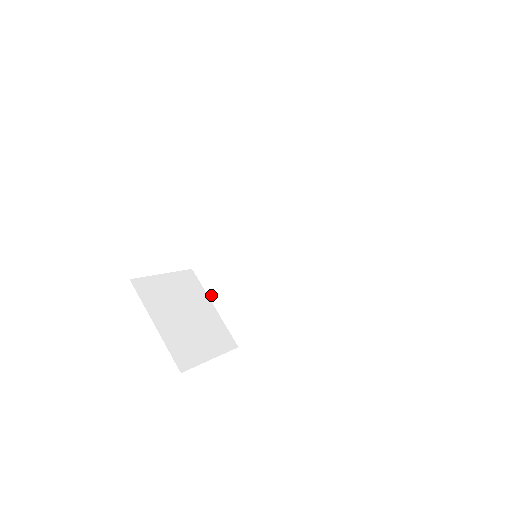
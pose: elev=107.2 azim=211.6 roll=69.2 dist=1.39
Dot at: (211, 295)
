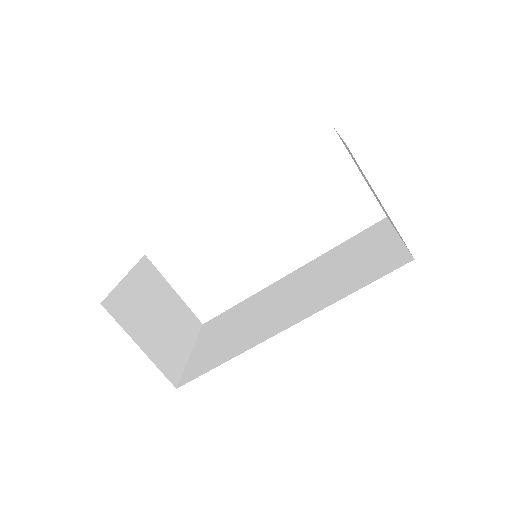
Dot at: (198, 343)
